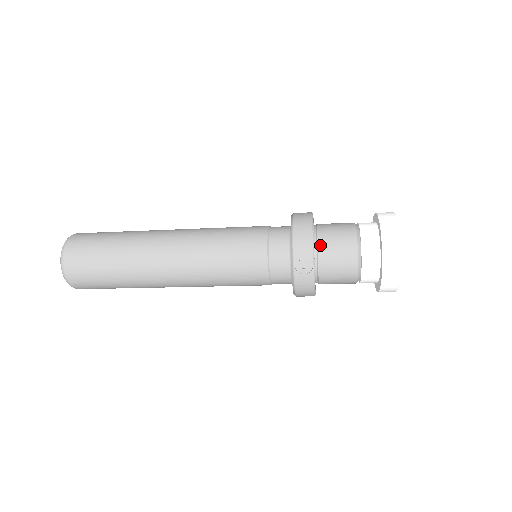
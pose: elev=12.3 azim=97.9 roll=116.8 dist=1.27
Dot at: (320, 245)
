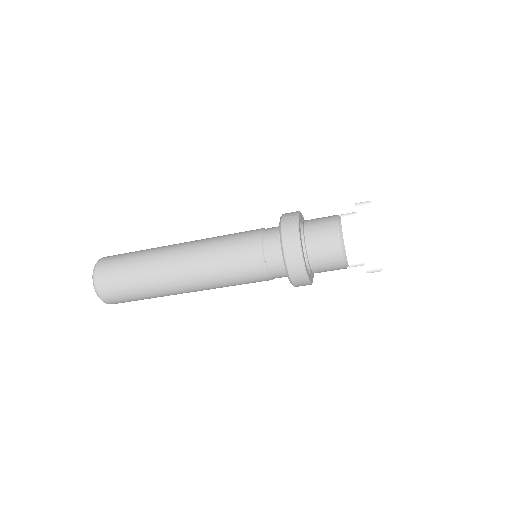
Dot at: (306, 220)
